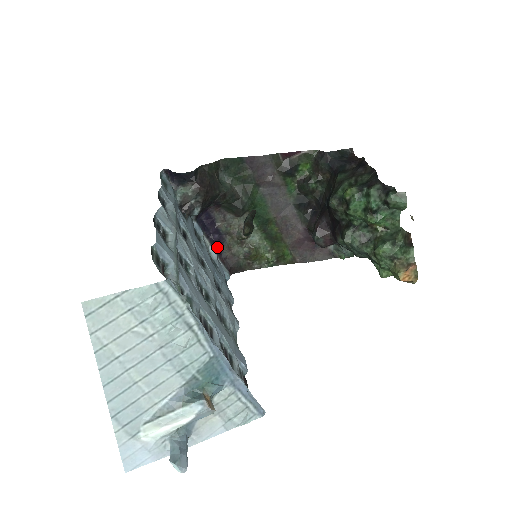
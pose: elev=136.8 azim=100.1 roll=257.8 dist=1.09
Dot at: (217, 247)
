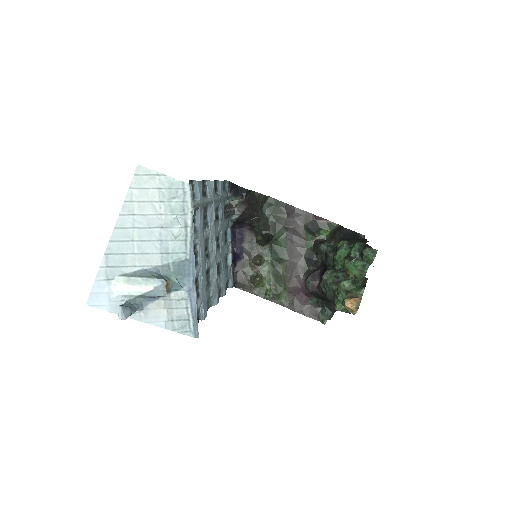
Dot at: (235, 258)
